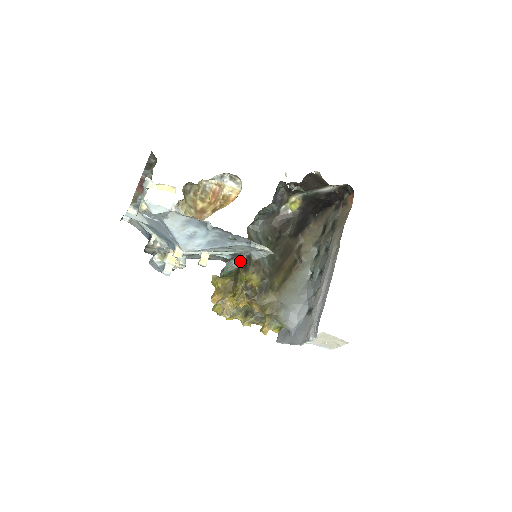
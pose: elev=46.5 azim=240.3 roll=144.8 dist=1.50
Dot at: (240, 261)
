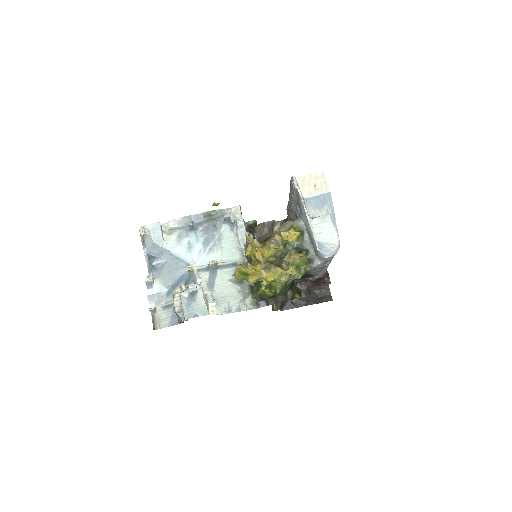
Dot at: occluded
